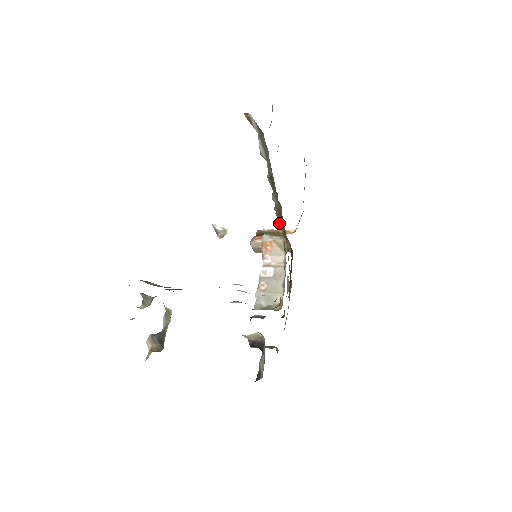
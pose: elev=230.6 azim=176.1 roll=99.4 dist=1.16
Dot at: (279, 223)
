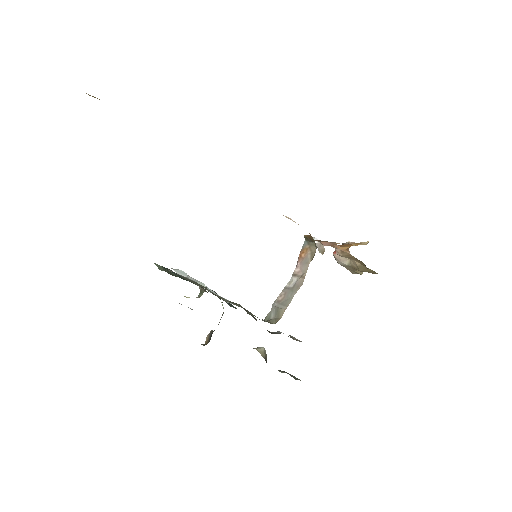
Dot at: (295, 222)
